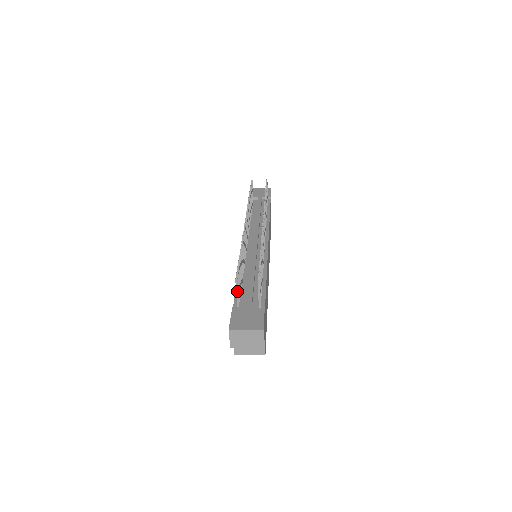
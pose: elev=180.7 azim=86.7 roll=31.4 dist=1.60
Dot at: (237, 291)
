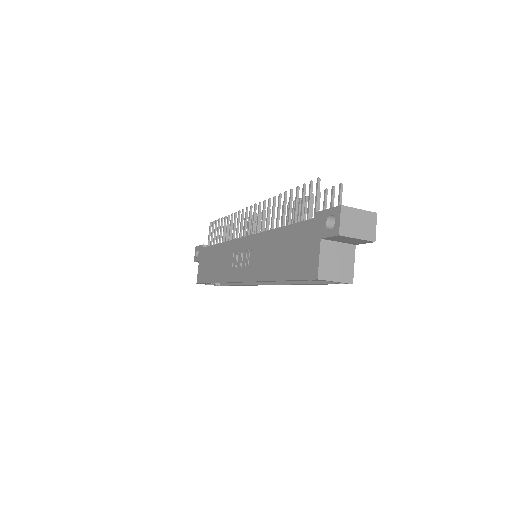
Dot at: (318, 196)
